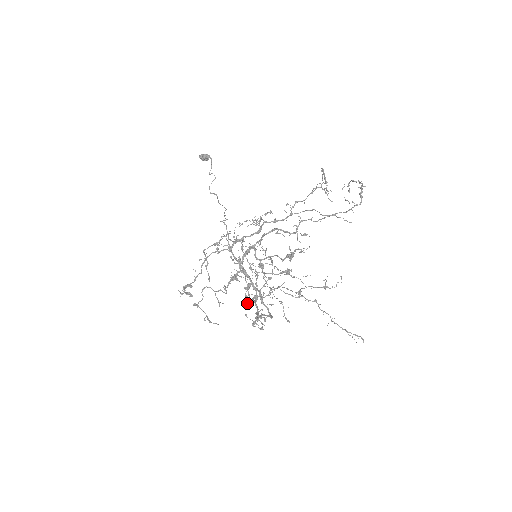
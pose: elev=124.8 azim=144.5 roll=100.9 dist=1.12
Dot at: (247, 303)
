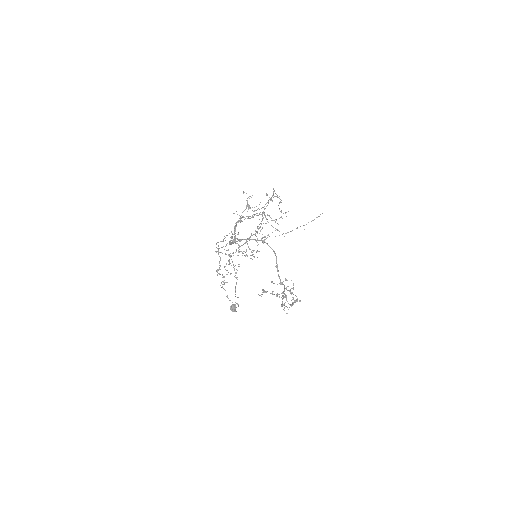
Dot at: occluded
